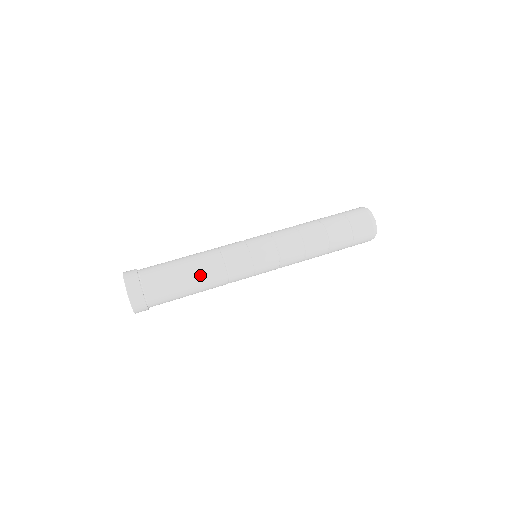
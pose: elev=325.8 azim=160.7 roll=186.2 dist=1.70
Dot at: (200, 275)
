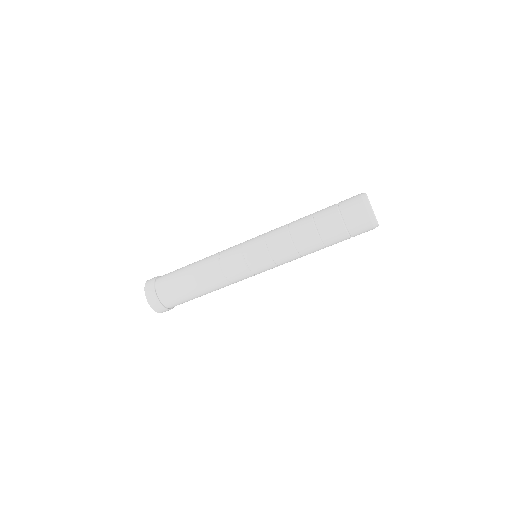
Dot at: (199, 274)
